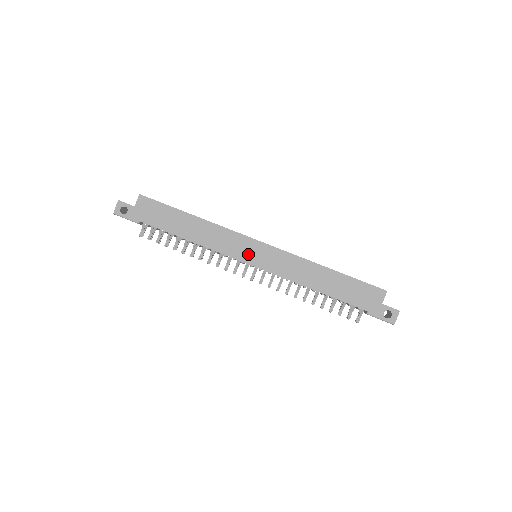
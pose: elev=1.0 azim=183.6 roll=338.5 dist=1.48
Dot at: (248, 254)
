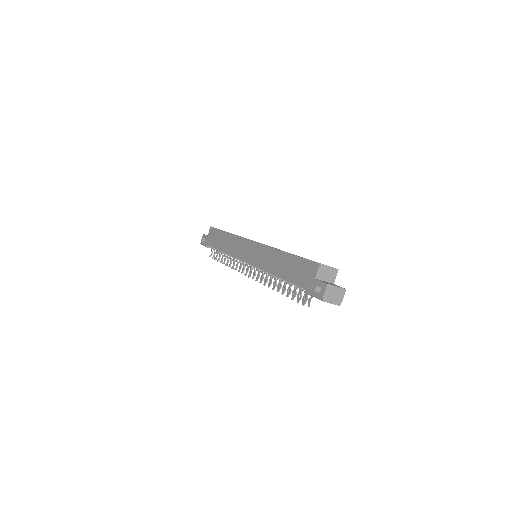
Dot at: (245, 253)
